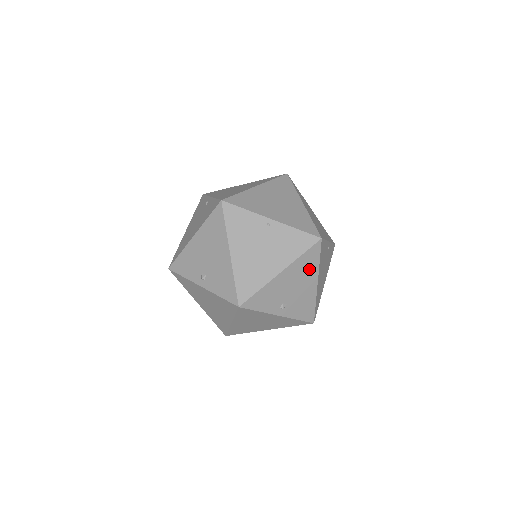
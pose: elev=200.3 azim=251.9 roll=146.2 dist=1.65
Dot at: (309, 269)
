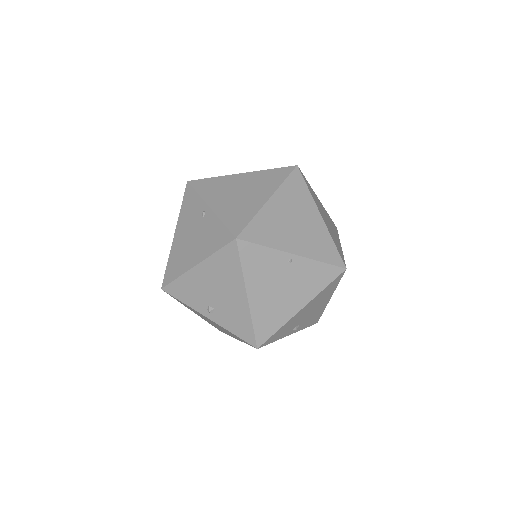
Dot at: (327, 294)
